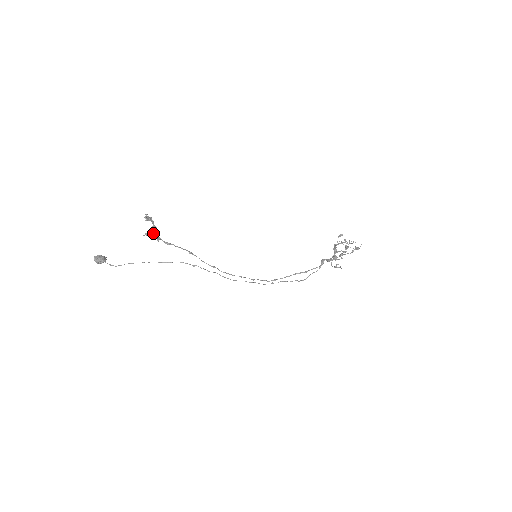
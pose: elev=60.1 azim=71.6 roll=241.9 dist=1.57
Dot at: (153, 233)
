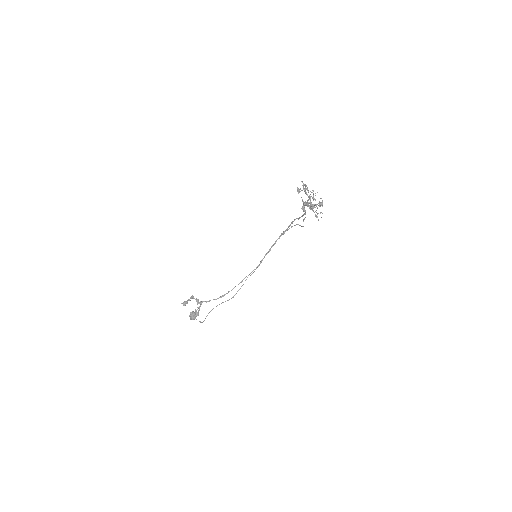
Dot at: (198, 311)
